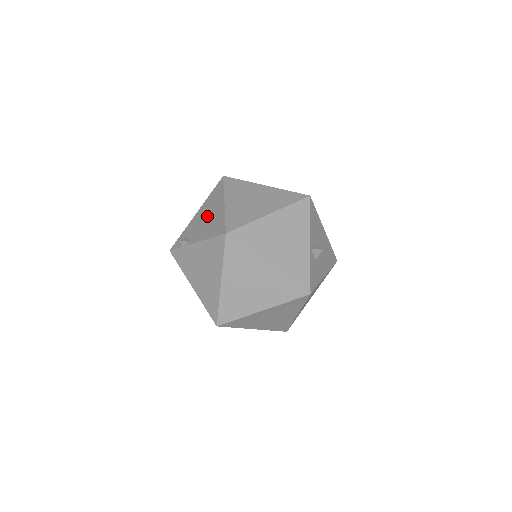
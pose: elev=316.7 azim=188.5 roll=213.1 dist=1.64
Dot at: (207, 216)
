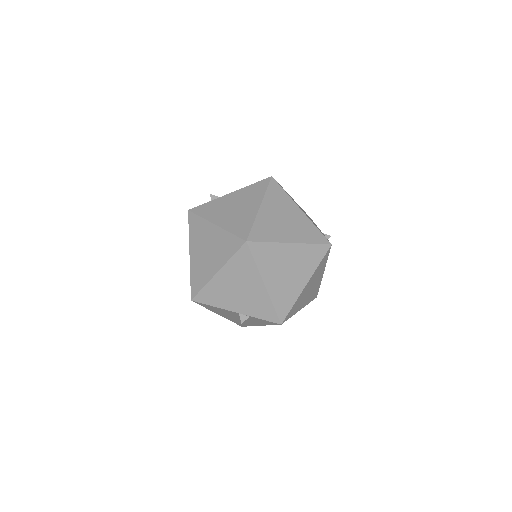
Dot at: occluded
